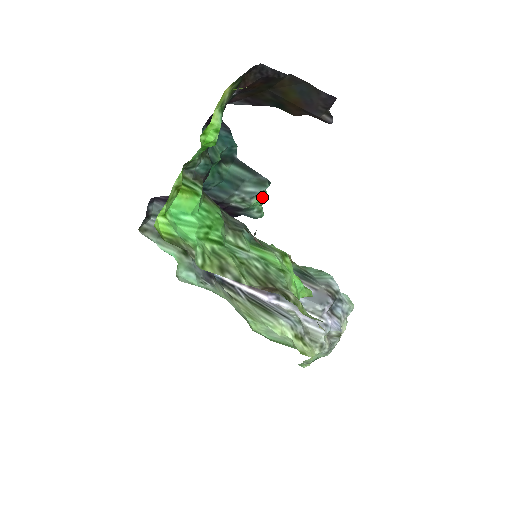
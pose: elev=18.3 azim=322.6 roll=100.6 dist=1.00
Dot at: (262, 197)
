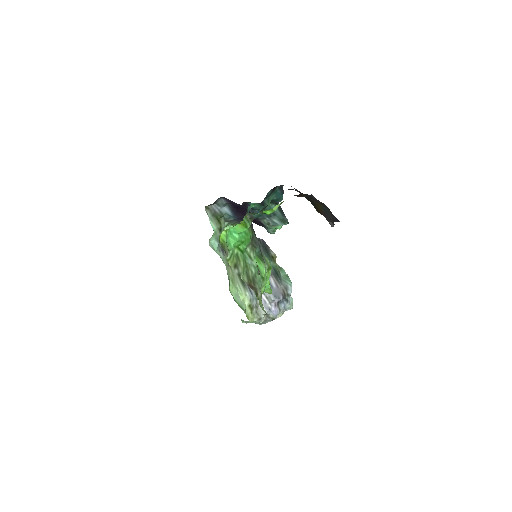
Dot at: (280, 227)
